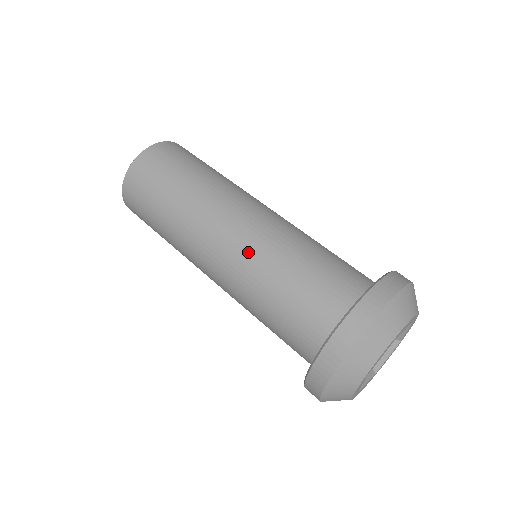
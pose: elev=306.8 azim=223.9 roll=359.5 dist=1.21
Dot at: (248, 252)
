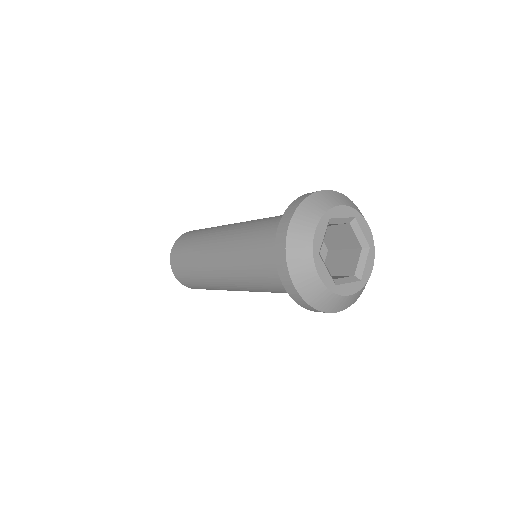
Dot at: (234, 240)
